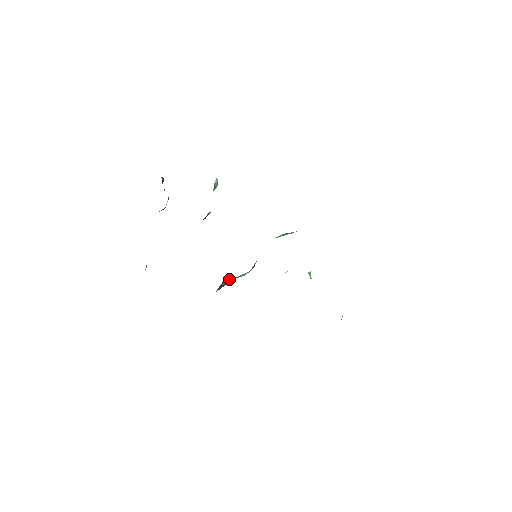
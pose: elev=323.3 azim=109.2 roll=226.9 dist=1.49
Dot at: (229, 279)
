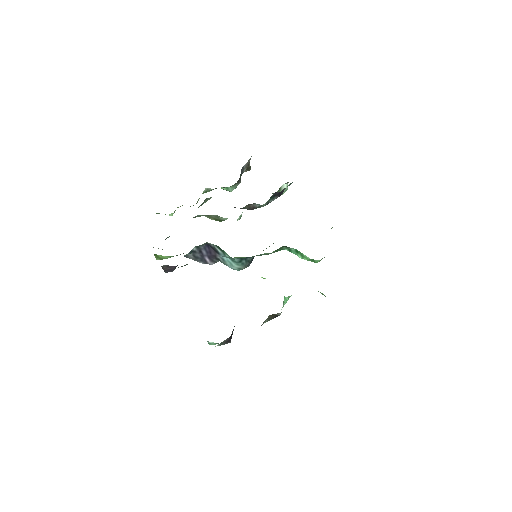
Dot at: (212, 250)
